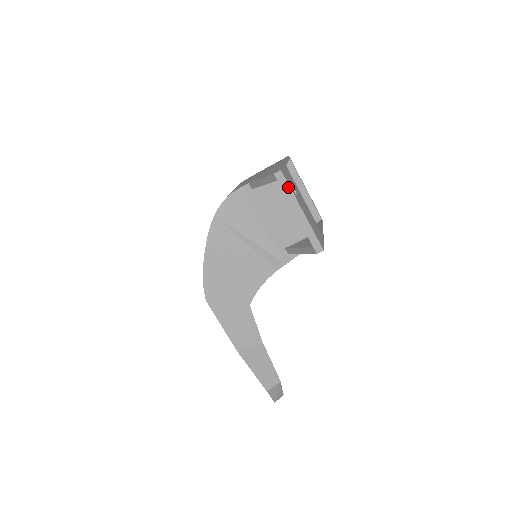
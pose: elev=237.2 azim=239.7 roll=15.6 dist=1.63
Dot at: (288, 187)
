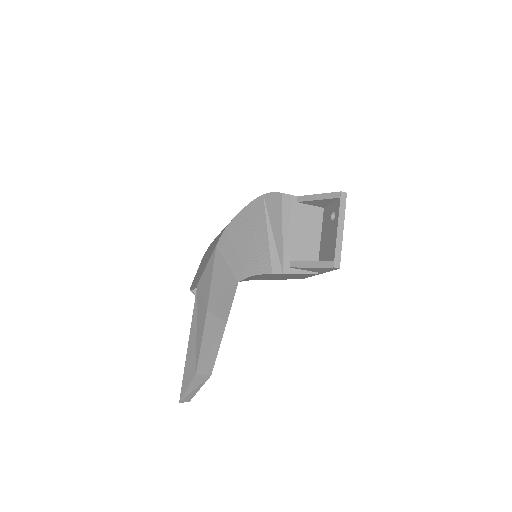
Dot at: (344, 207)
